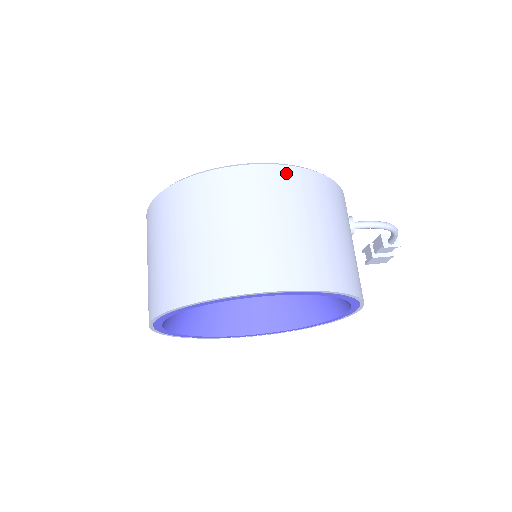
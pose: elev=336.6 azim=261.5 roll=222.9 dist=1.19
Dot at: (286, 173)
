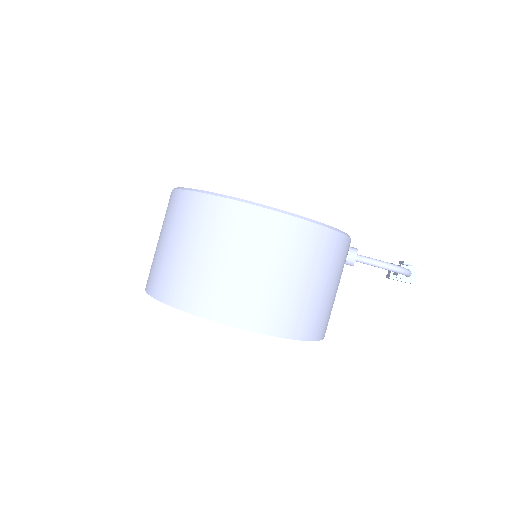
Dot at: (270, 218)
